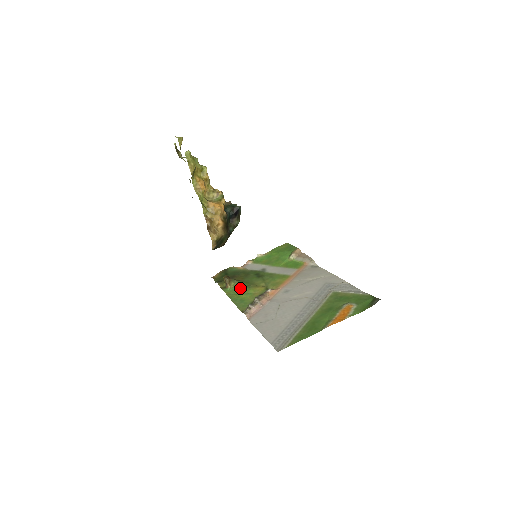
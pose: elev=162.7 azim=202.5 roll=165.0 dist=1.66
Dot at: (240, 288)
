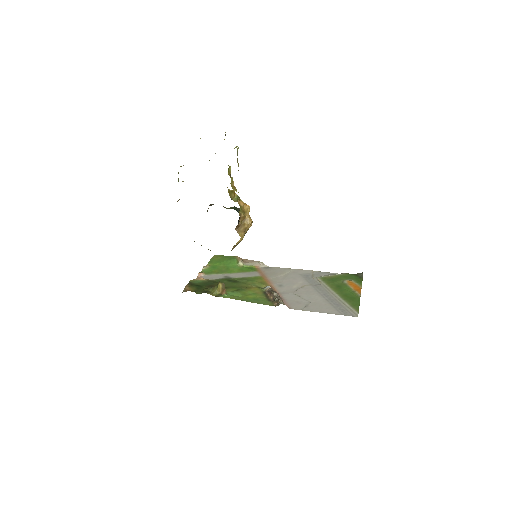
Dot at: (237, 292)
